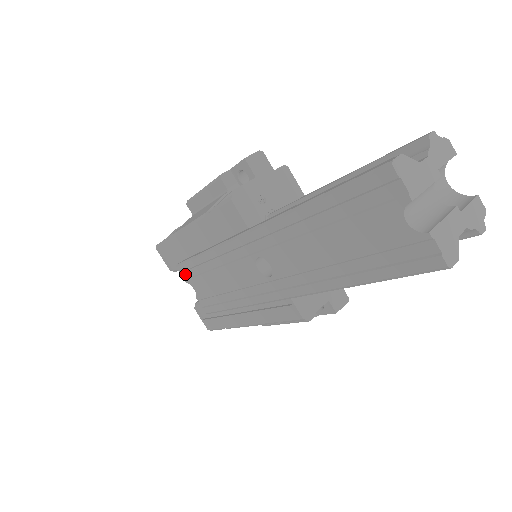
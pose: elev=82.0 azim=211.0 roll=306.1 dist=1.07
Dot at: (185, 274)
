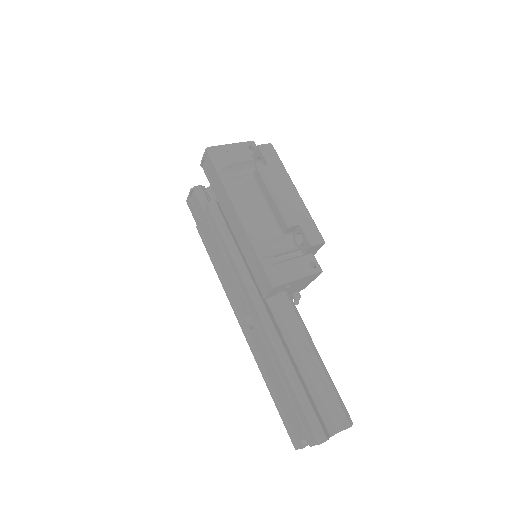
Dot at: (208, 213)
